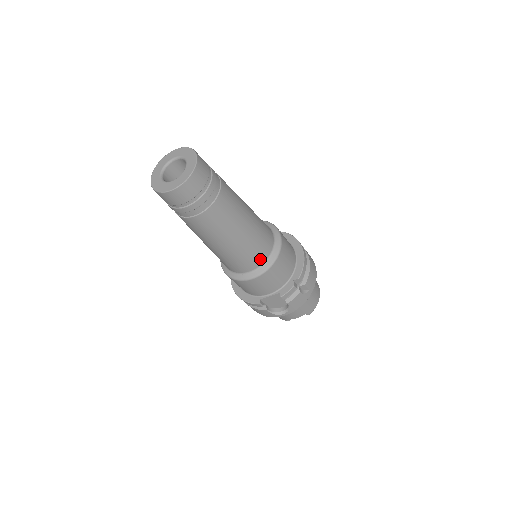
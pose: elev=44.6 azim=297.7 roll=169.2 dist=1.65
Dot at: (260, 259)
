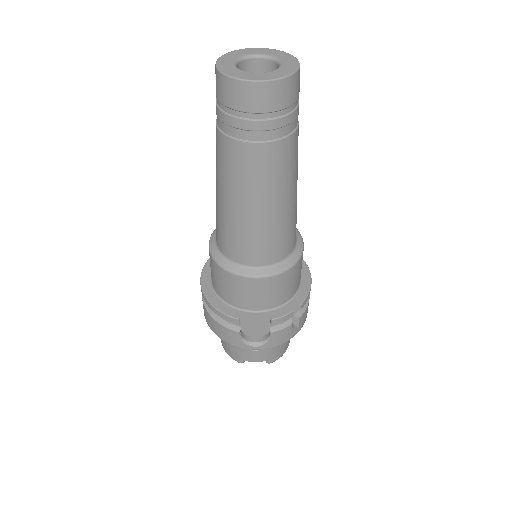
Dot at: (278, 255)
